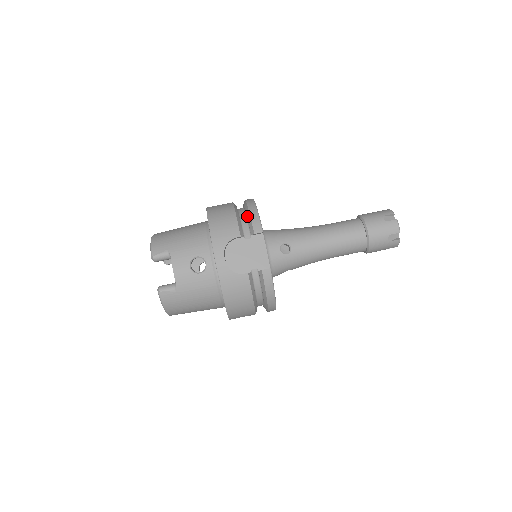
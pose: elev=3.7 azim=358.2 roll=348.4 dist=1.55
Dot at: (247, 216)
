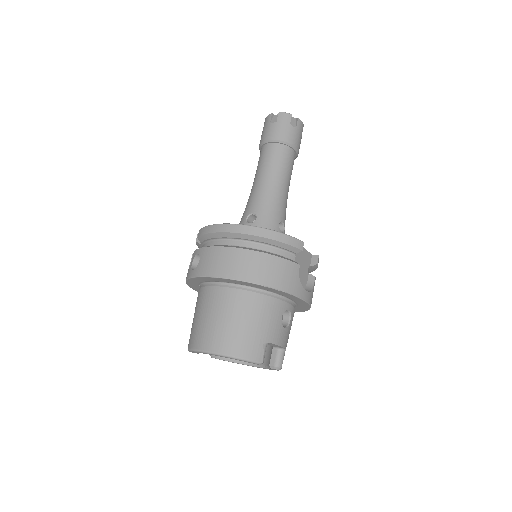
Dot at: (276, 245)
